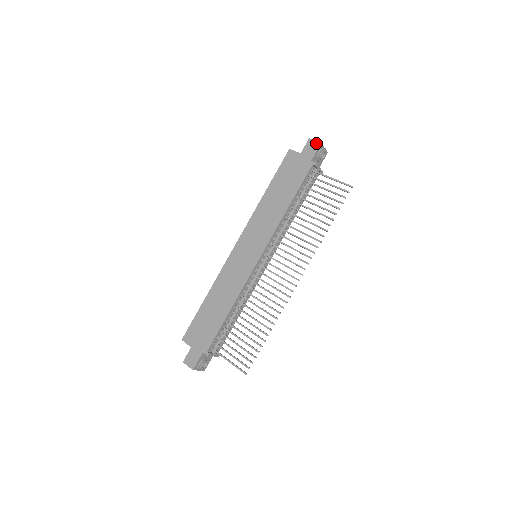
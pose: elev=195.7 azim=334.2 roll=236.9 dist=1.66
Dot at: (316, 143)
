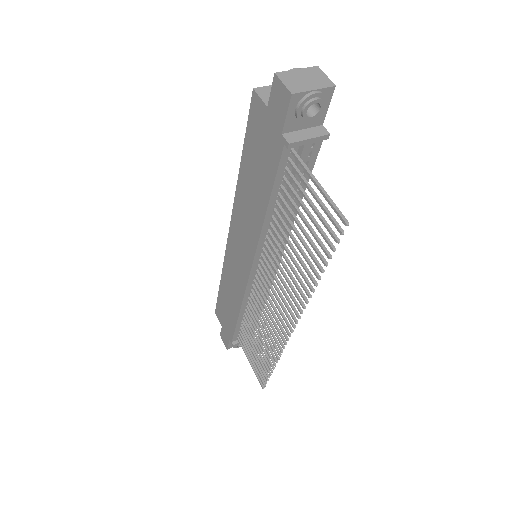
Dot at: (284, 92)
